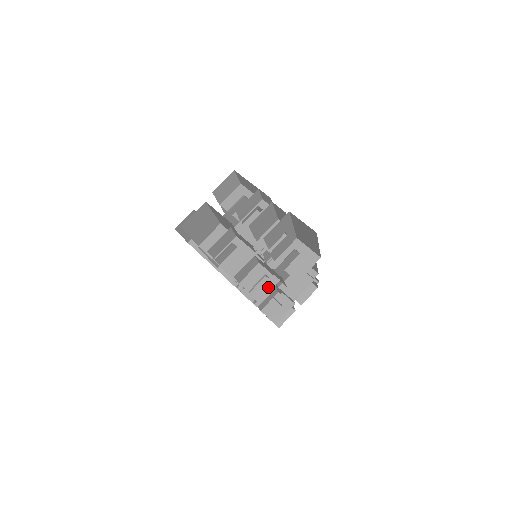
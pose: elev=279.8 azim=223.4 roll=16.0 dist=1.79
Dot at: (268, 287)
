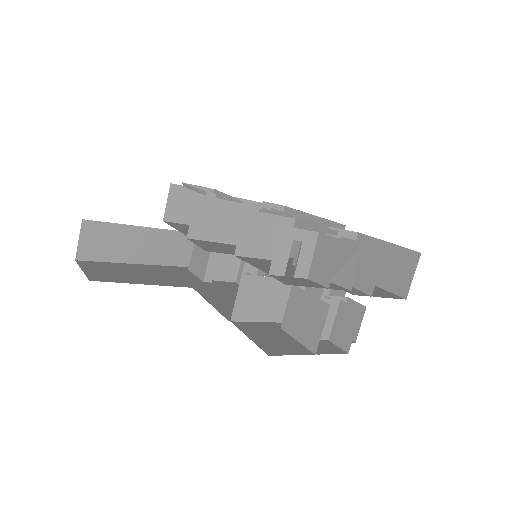
Dot at: occluded
